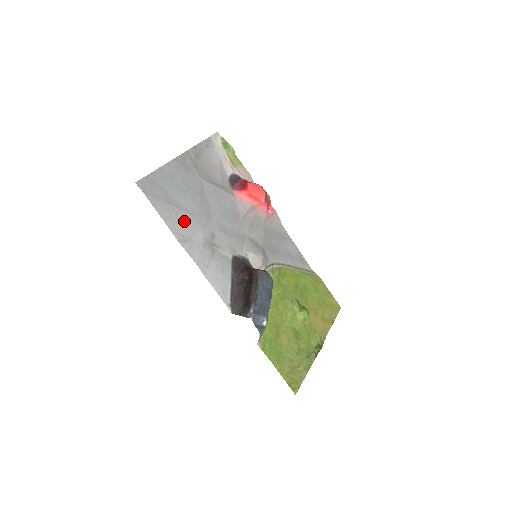
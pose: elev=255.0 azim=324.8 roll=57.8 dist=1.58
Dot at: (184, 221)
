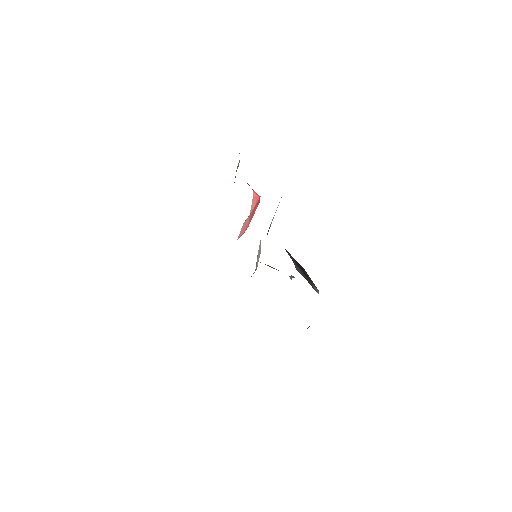
Dot at: occluded
